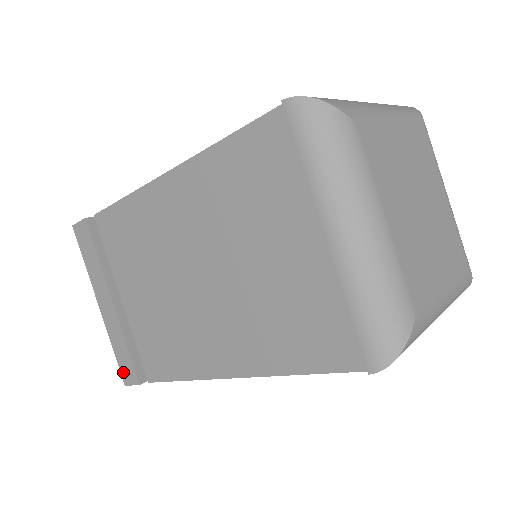
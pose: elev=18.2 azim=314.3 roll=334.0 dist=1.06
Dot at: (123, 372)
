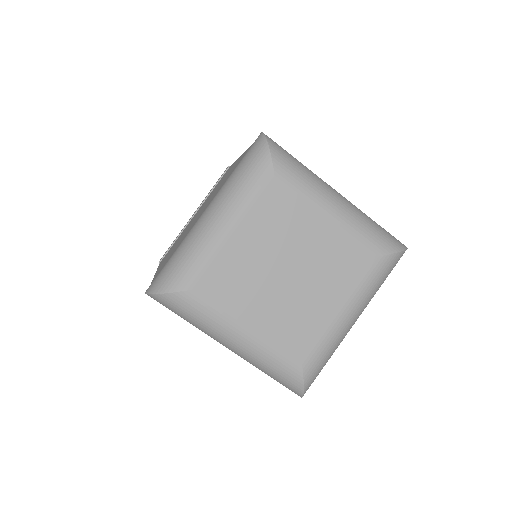
Dot at: occluded
